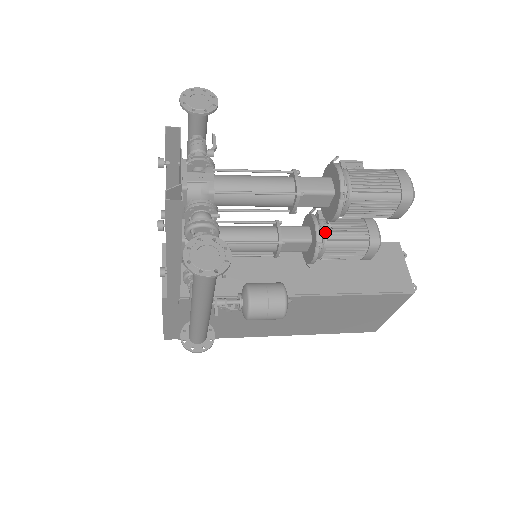
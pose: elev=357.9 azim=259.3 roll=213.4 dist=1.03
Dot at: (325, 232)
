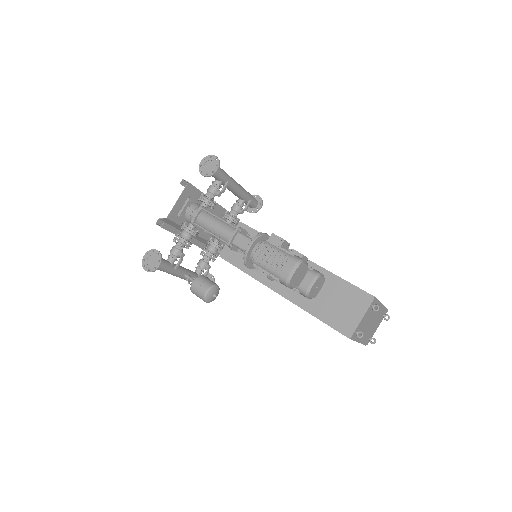
Dot at: occluded
